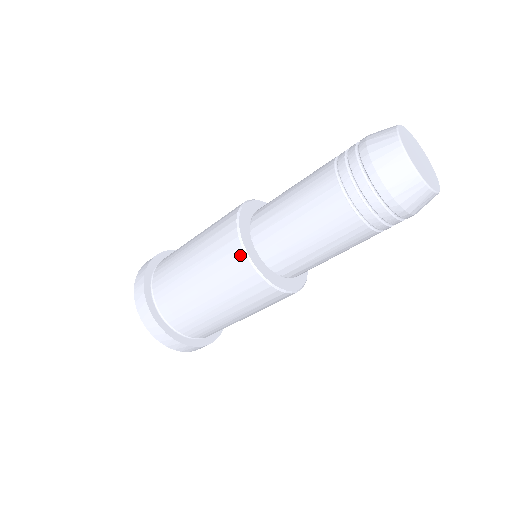
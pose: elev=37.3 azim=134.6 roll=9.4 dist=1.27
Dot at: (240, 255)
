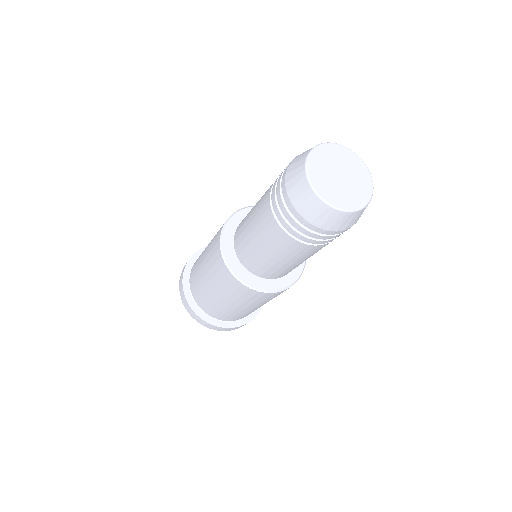
Dot at: (246, 289)
